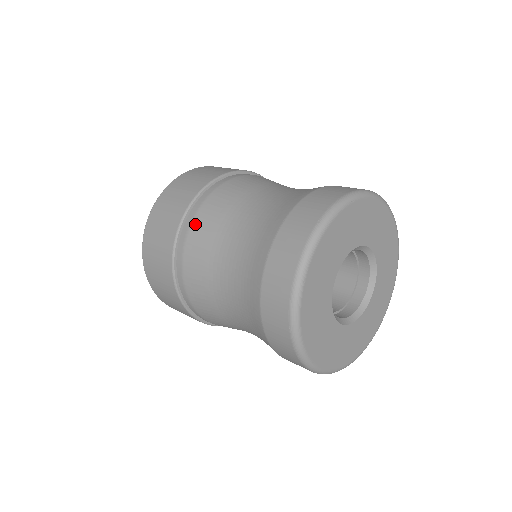
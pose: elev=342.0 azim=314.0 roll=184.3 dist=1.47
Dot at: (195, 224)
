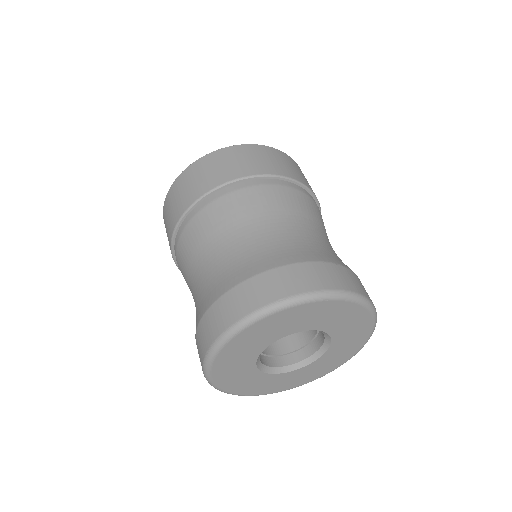
Dot at: (178, 263)
